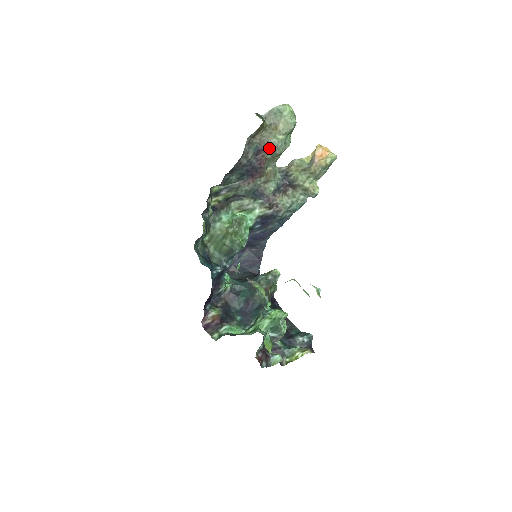
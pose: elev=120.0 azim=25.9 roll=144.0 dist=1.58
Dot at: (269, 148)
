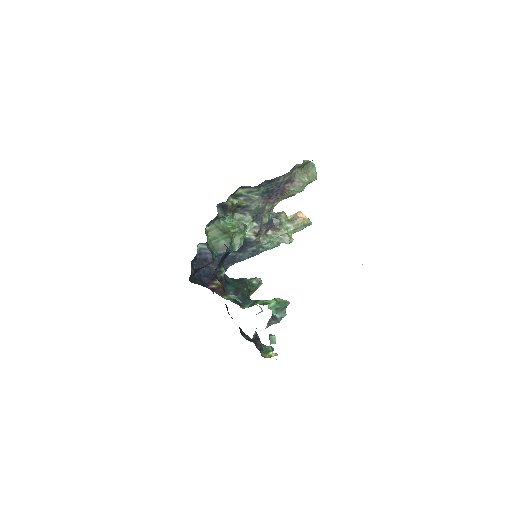
Dot at: (297, 183)
